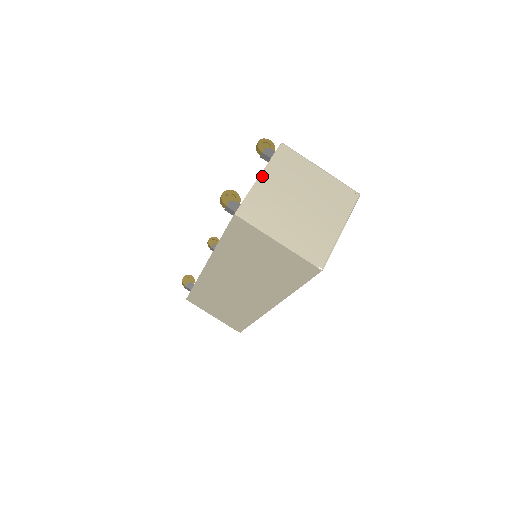
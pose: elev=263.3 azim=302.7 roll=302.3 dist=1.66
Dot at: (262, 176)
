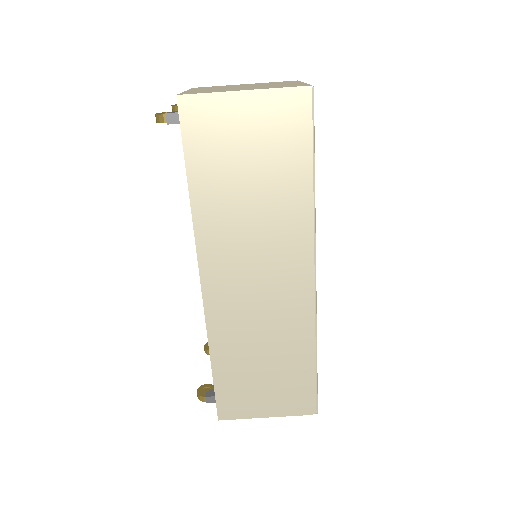
Dot at: occluded
